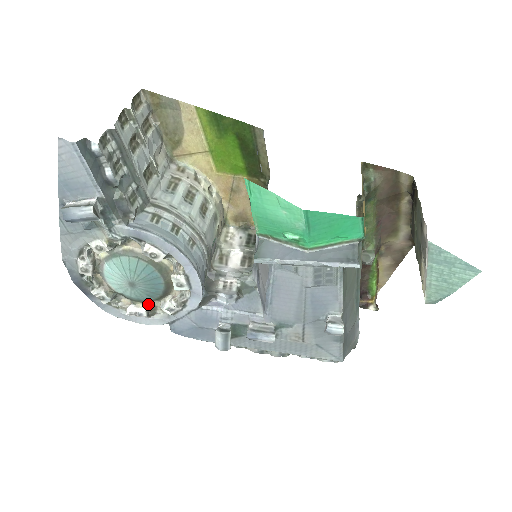
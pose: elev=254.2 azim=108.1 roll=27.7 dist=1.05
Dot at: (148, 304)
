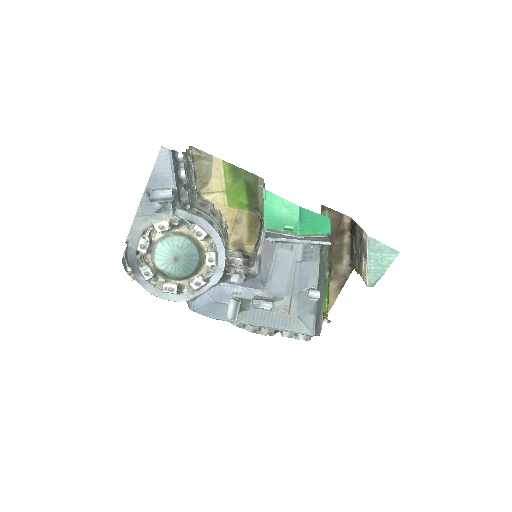
Dot at: (179, 283)
